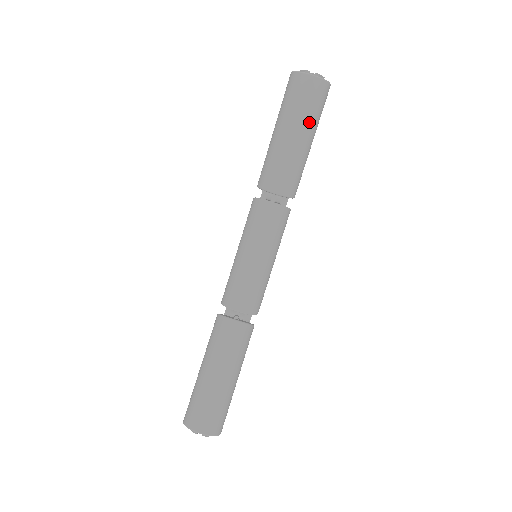
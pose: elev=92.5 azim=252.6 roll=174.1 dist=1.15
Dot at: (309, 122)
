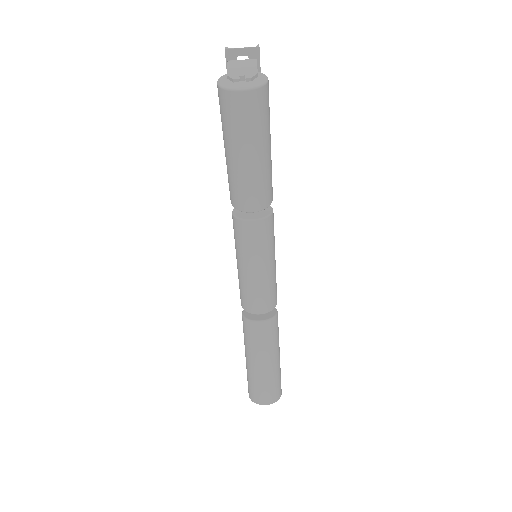
Dot at: (259, 137)
